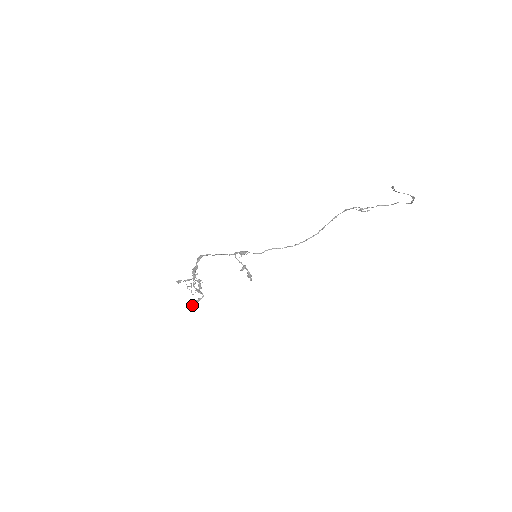
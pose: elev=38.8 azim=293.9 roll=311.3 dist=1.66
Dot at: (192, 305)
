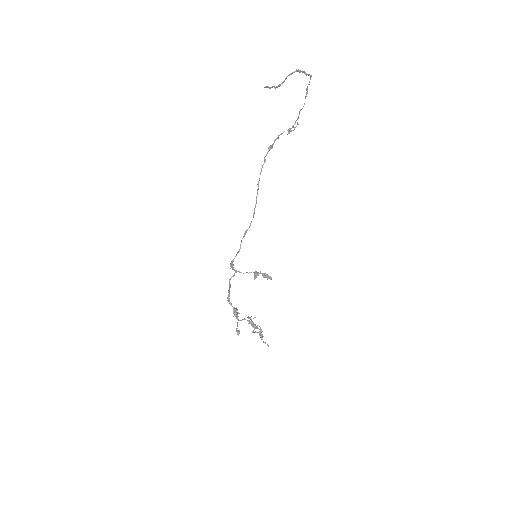
Dot at: (265, 343)
